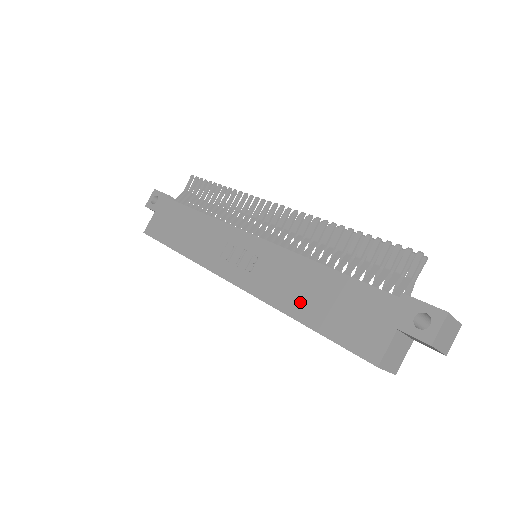
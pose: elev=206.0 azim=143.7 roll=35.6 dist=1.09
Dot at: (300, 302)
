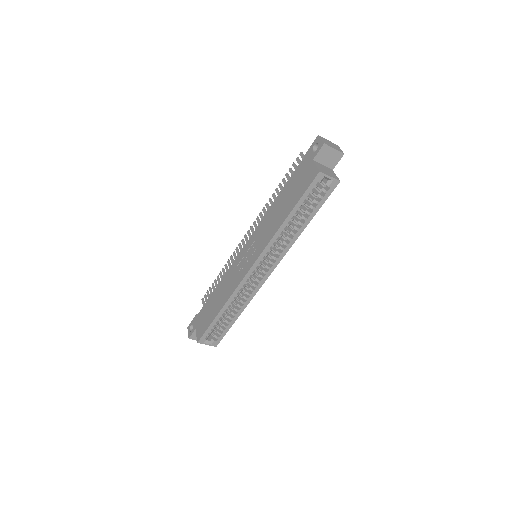
Dot at: (280, 216)
